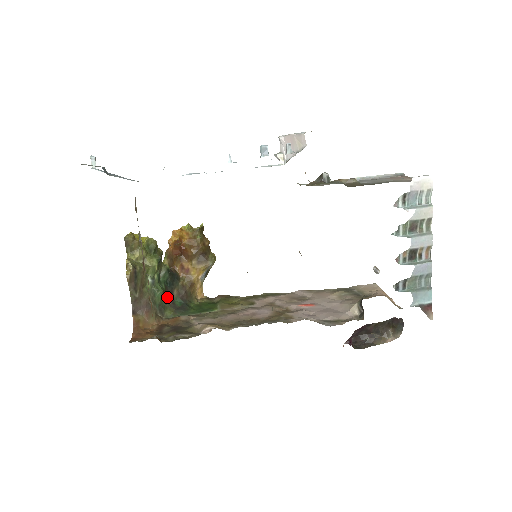
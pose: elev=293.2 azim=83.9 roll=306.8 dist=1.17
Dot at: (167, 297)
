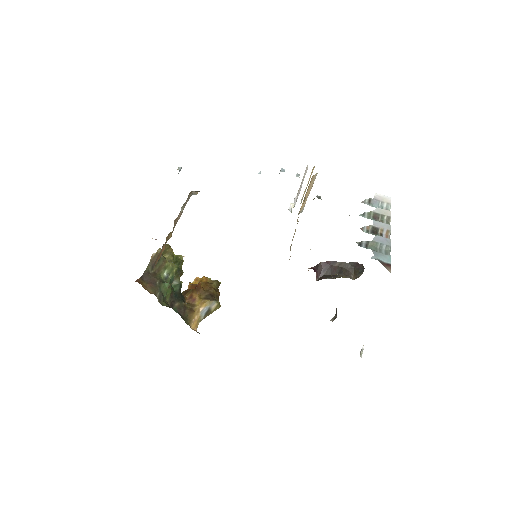
Dot at: (169, 300)
